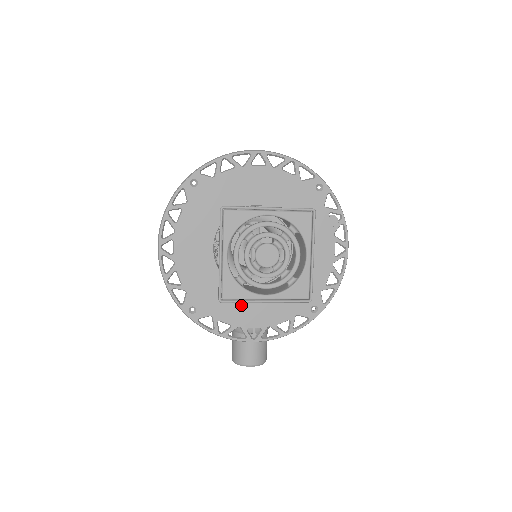
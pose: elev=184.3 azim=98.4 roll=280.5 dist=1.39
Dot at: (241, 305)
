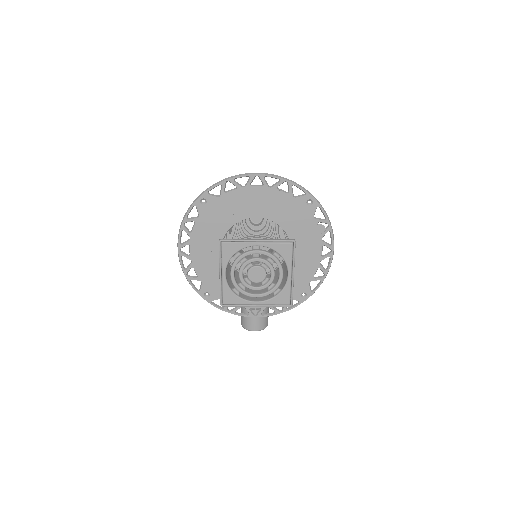
Dot at: occluded
